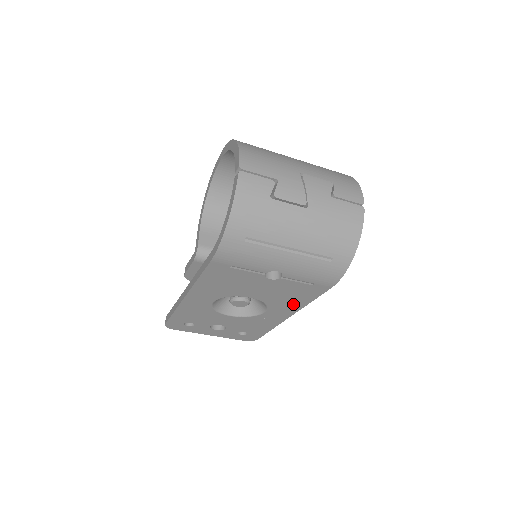
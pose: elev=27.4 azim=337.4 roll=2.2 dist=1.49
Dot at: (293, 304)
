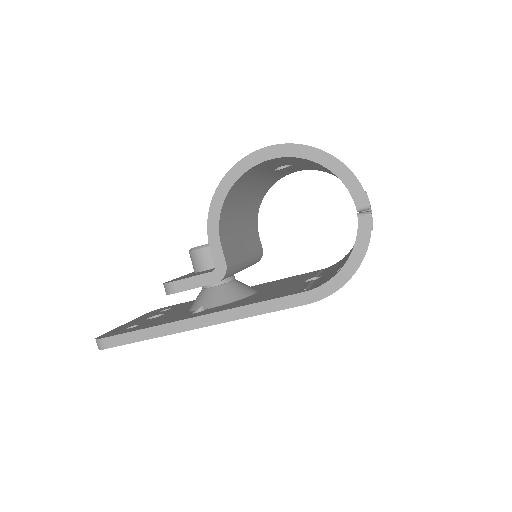
Dot at: occluded
